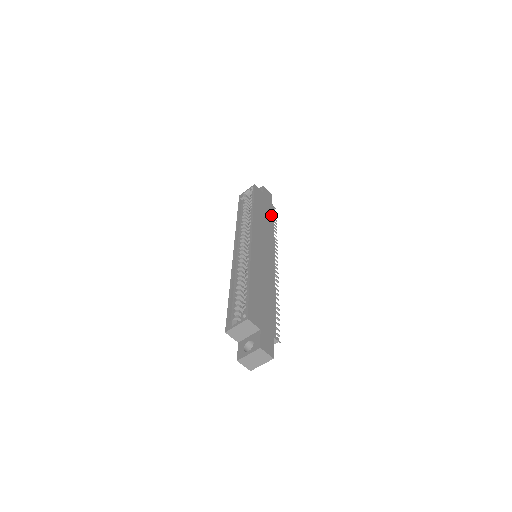
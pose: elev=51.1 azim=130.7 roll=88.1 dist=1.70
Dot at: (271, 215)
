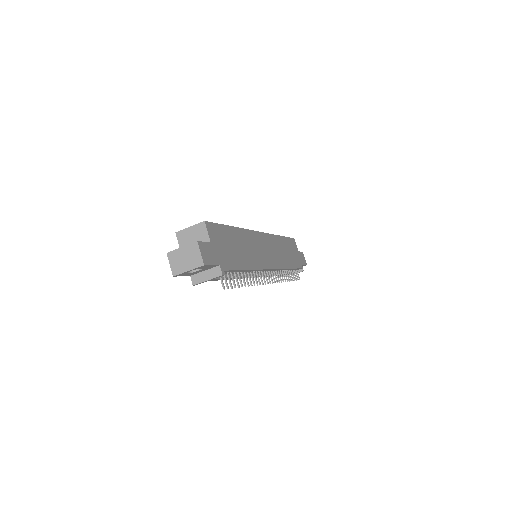
Dot at: (295, 264)
